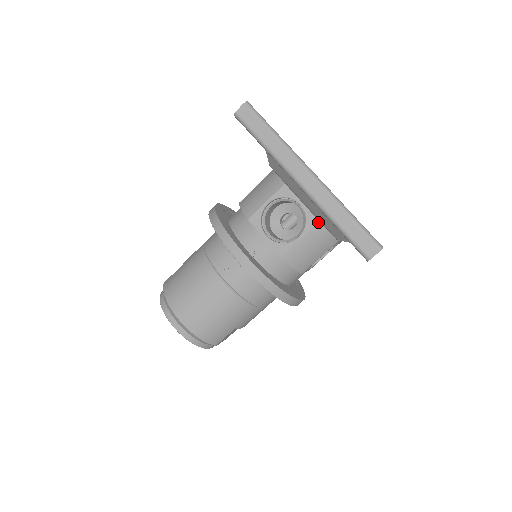
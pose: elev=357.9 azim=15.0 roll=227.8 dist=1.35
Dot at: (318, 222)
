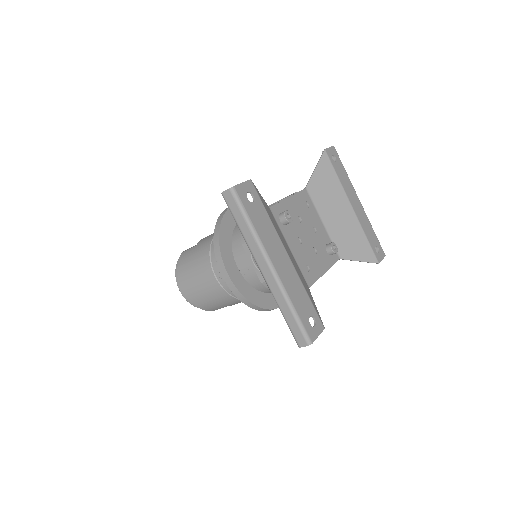
Dot at: occluded
